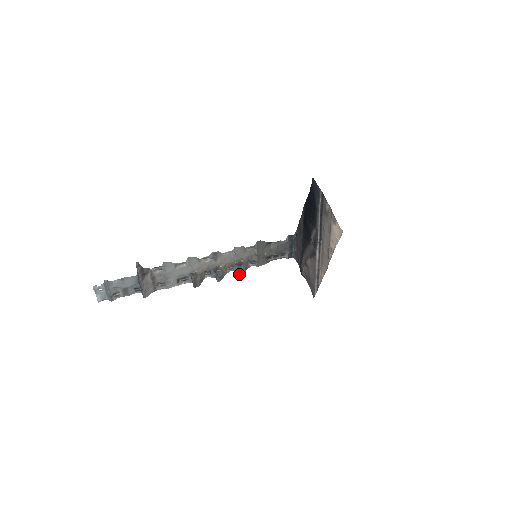
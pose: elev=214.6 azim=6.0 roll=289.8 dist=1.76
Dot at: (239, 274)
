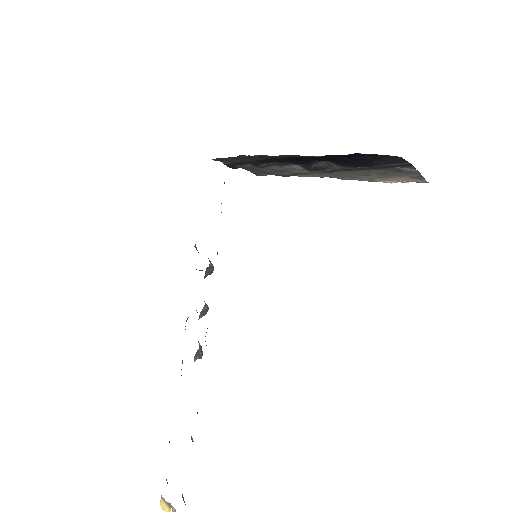
Dot at: occluded
